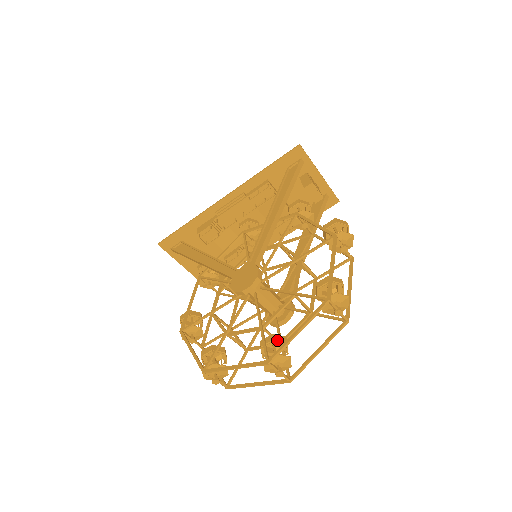
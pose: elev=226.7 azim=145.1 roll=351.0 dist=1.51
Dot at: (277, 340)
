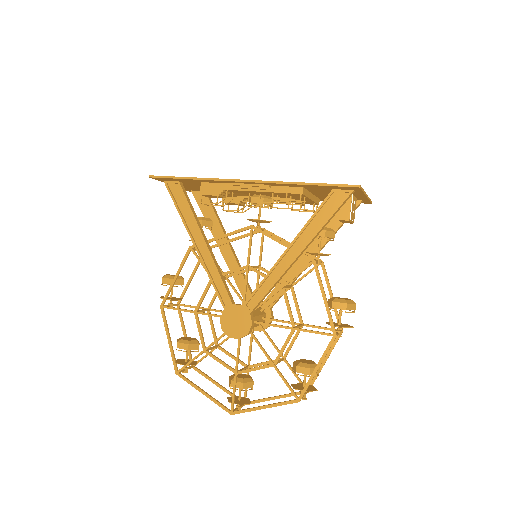
Dot at: occluded
